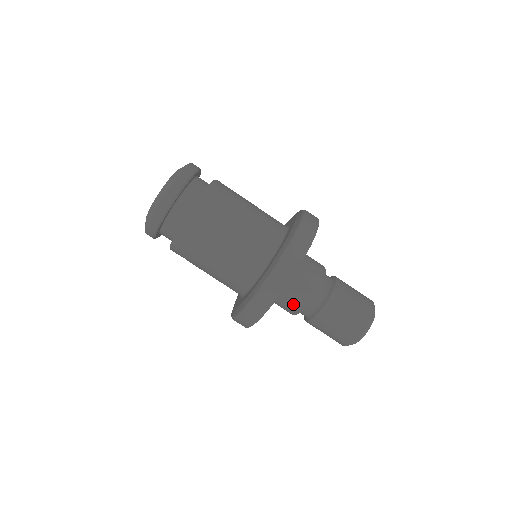
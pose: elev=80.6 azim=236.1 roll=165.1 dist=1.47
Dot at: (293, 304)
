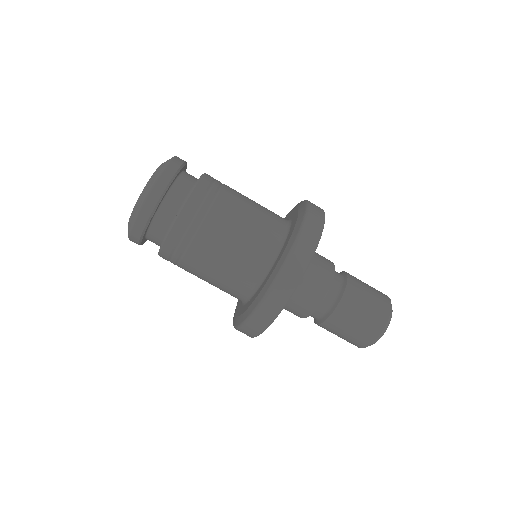
Dot at: (305, 304)
